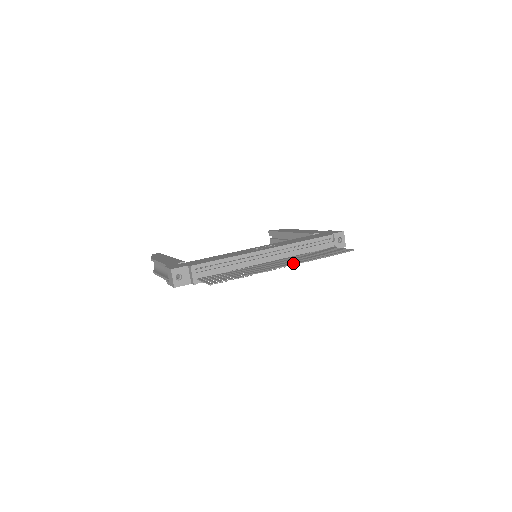
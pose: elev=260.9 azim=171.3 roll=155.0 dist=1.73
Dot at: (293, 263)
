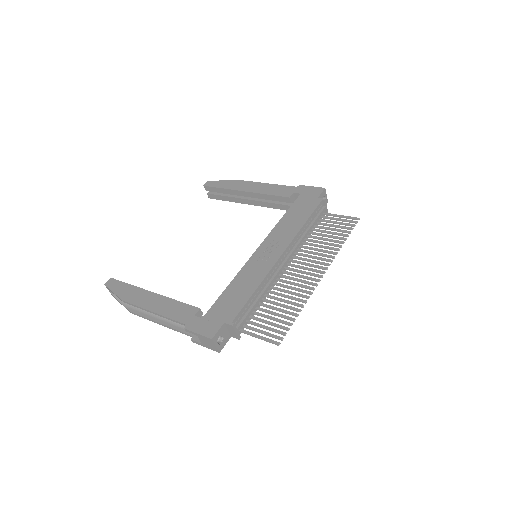
Dot at: (325, 267)
